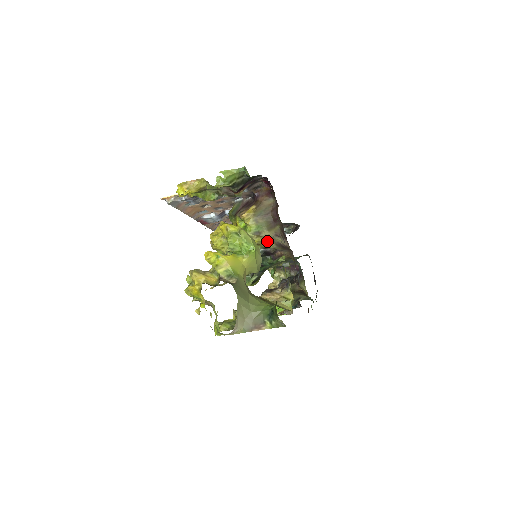
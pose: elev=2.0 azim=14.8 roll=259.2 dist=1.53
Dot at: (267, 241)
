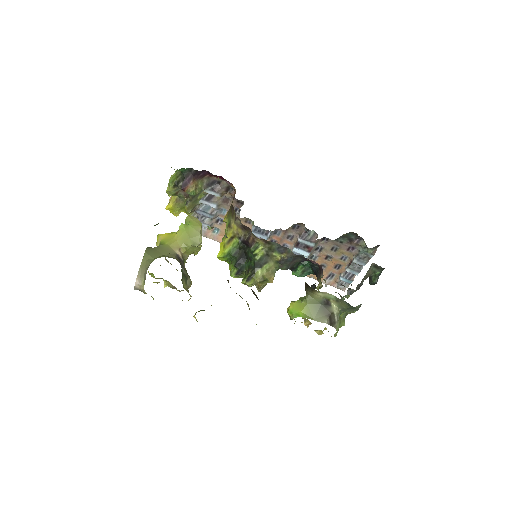
Dot at: (236, 229)
